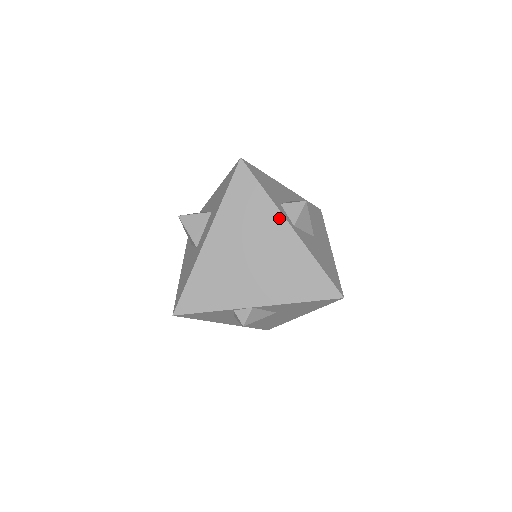
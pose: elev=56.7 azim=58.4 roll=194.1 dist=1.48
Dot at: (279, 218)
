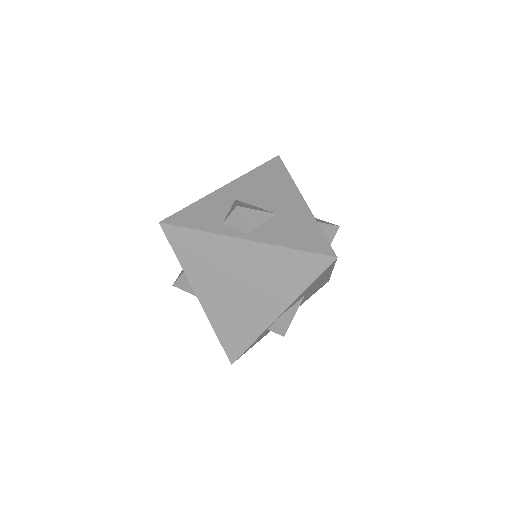
Dot at: (229, 241)
